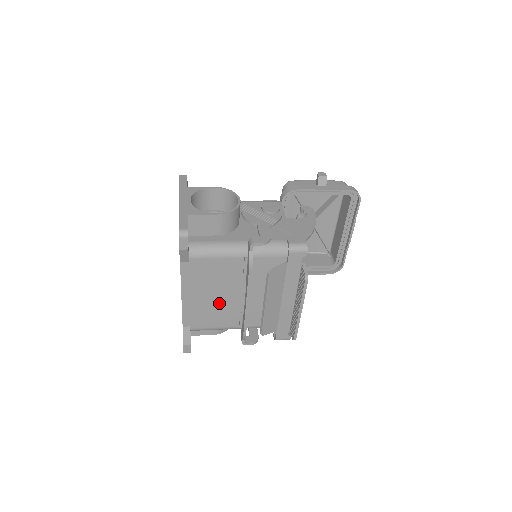
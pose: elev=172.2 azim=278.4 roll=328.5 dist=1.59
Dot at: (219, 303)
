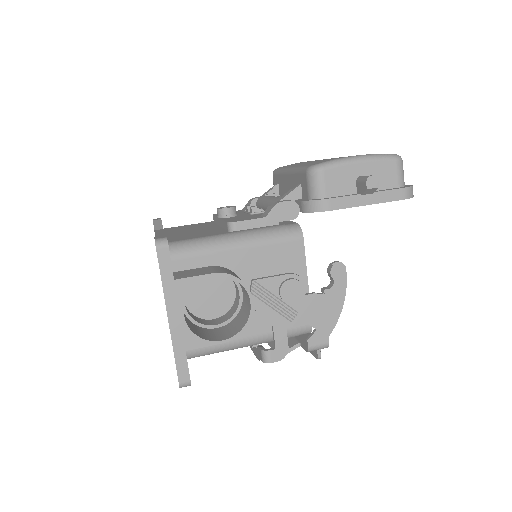
Dot at: occluded
